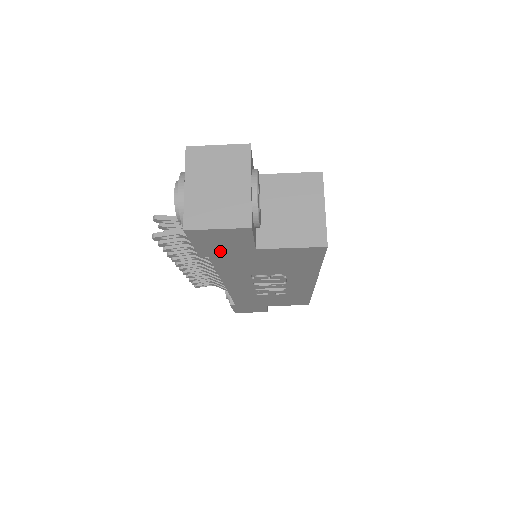
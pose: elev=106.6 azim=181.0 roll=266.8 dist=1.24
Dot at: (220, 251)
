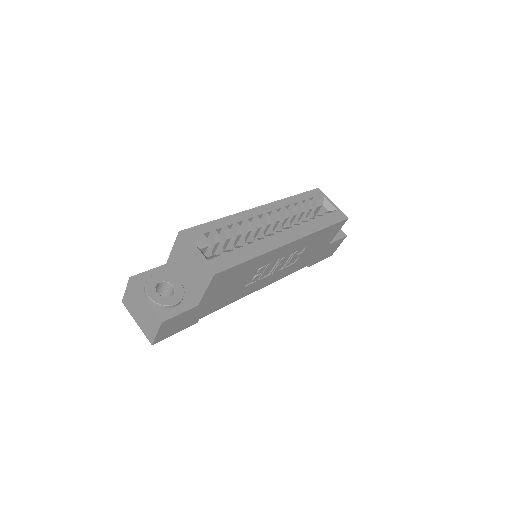
Dot at: (192, 318)
